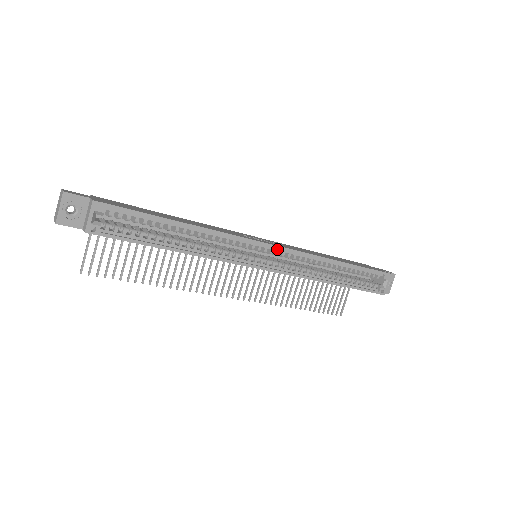
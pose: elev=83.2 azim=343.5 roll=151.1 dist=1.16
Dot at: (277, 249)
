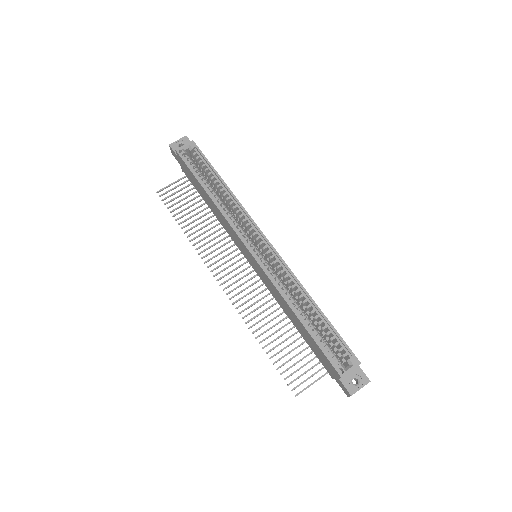
Dot at: (270, 249)
